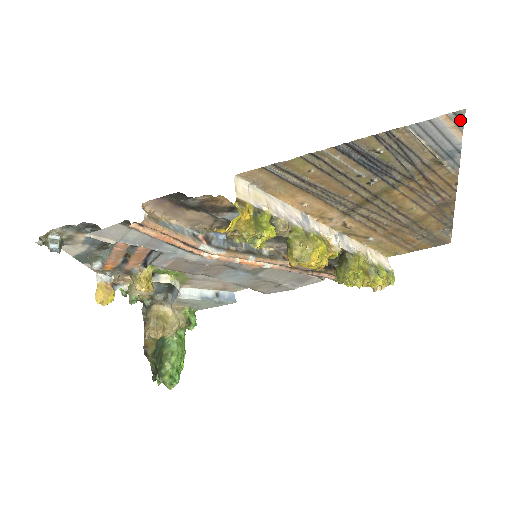
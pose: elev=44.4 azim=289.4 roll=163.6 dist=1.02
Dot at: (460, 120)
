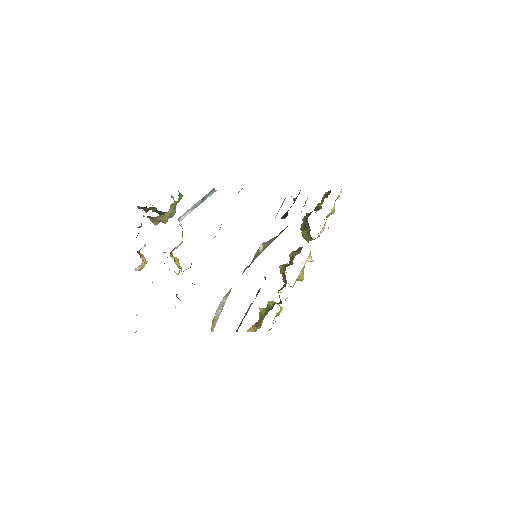
Dot at: occluded
